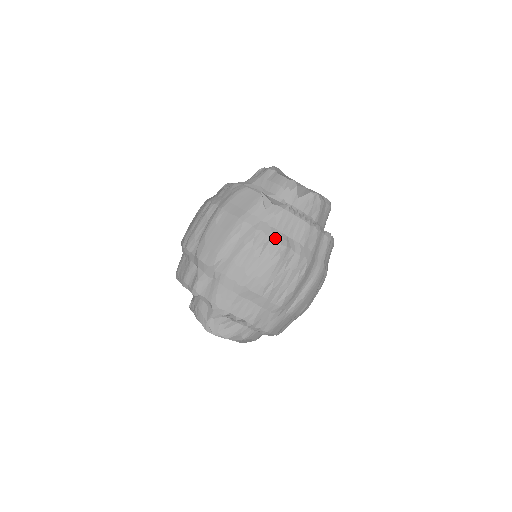
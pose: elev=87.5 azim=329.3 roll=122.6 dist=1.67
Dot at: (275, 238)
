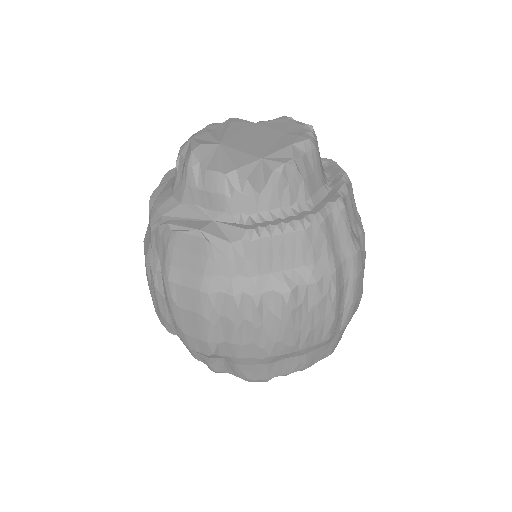
Dot at: (267, 290)
